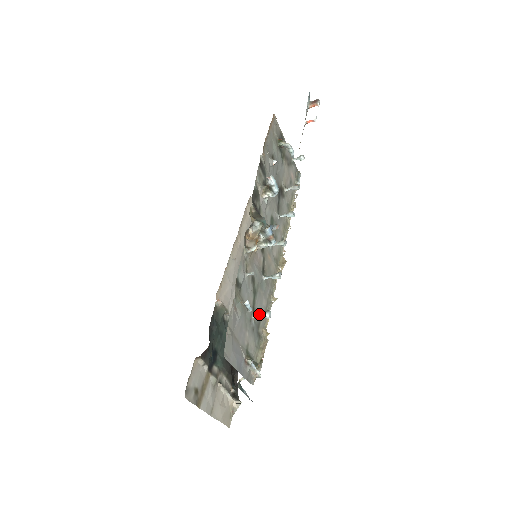
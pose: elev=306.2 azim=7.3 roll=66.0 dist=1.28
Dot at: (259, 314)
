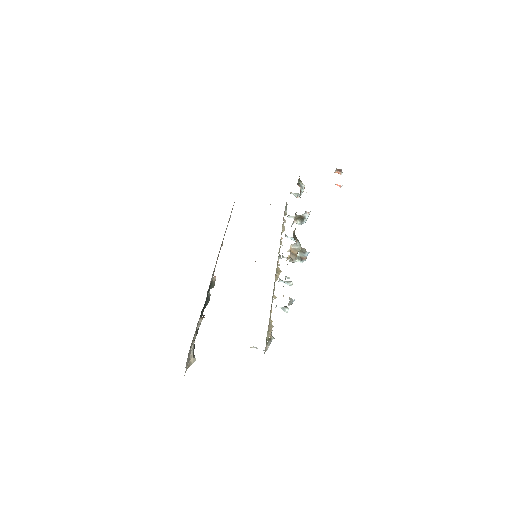
Dot at: (281, 307)
